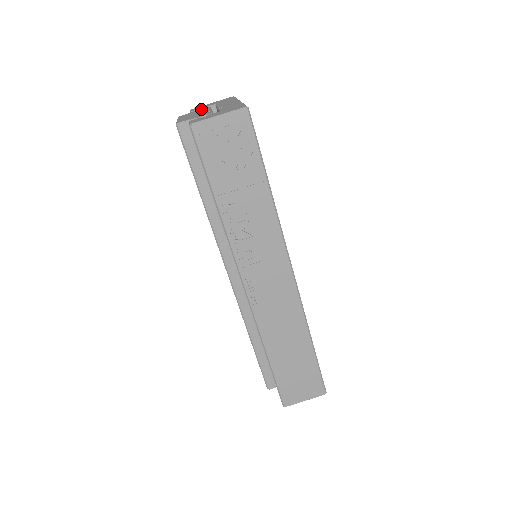
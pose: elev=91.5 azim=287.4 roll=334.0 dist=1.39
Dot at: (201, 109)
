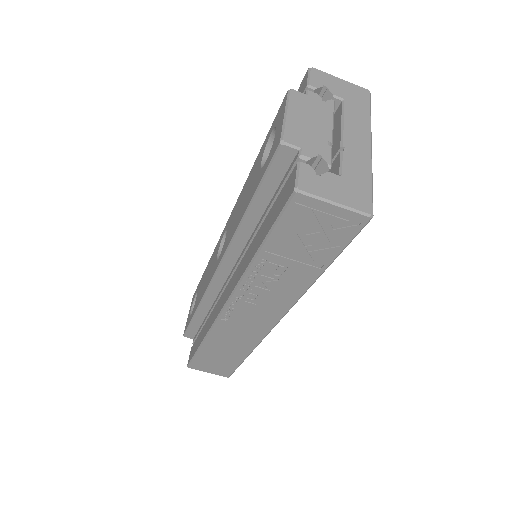
Dot at: (323, 101)
